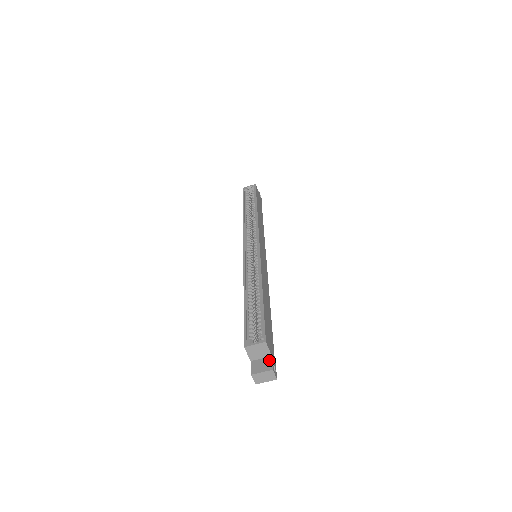
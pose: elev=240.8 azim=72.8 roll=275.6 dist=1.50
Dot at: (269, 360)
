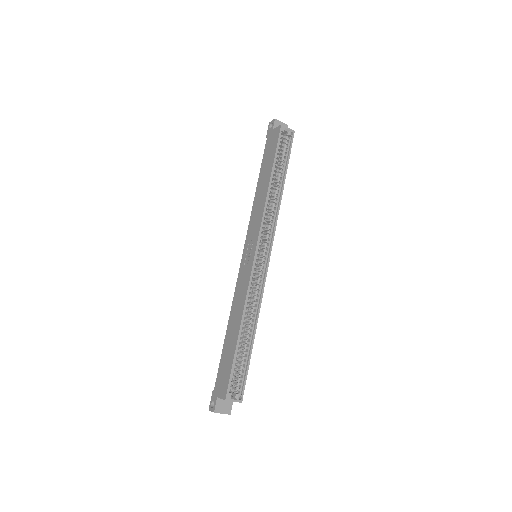
Dot at: (231, 403)
